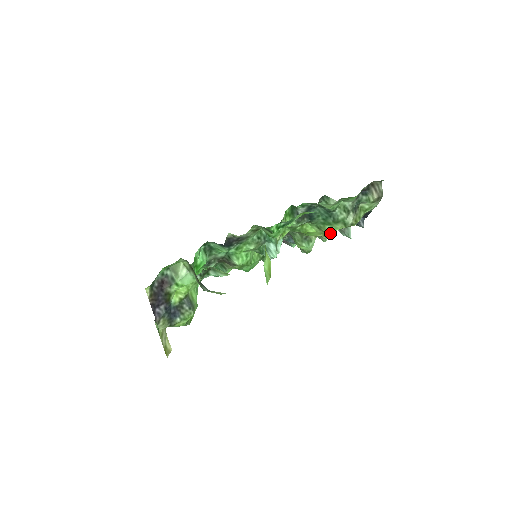
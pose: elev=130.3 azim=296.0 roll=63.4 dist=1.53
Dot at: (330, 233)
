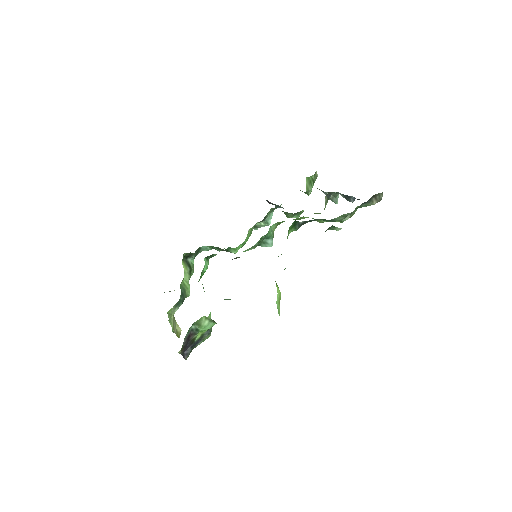
Dot at: occluded
